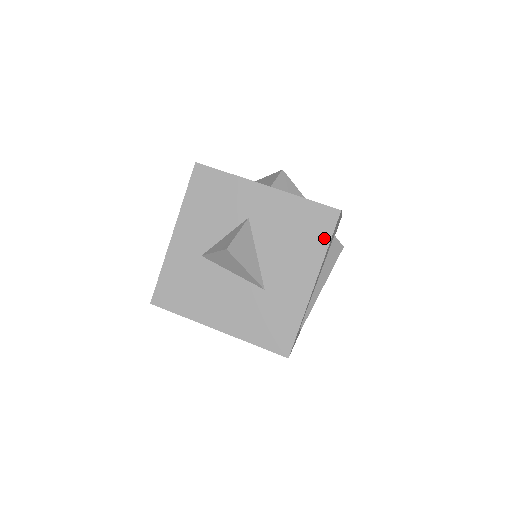
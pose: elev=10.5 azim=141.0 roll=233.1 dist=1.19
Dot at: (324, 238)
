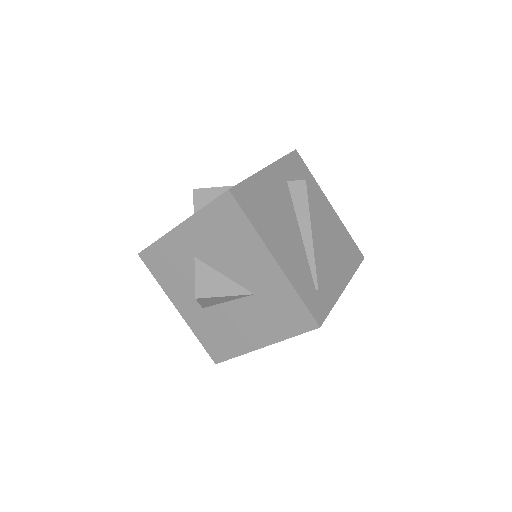
Dot at: (242, 221)
